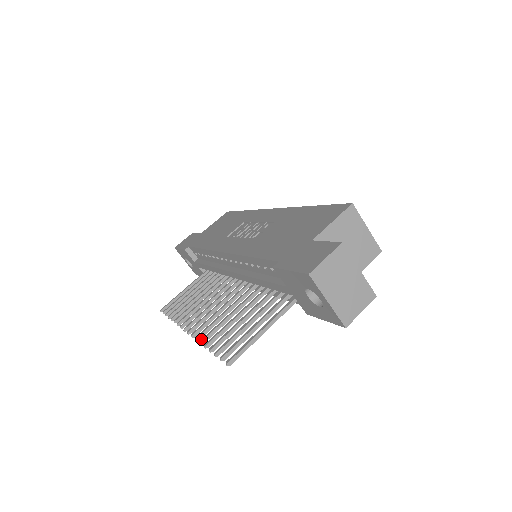
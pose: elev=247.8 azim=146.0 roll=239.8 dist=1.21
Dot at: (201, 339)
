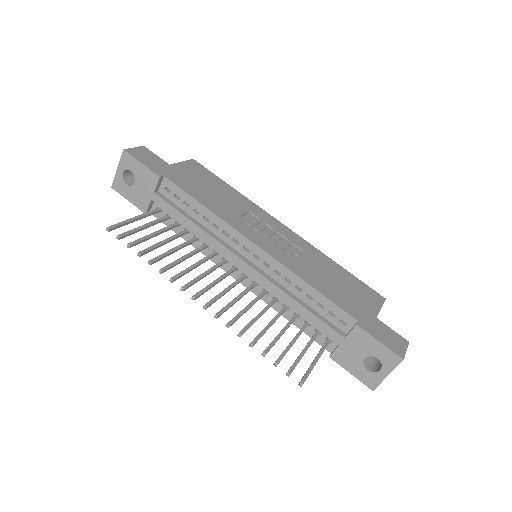
Dot at: (240, 331)
